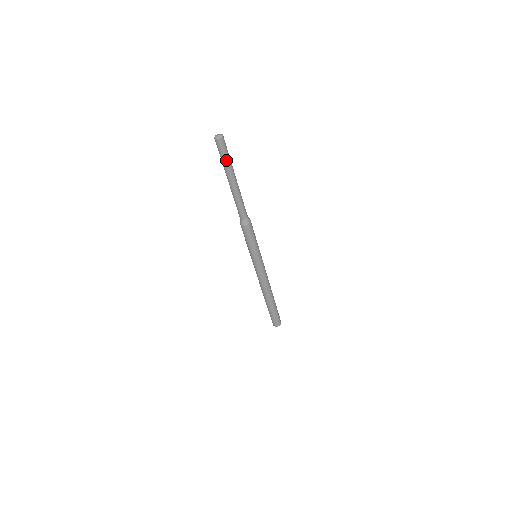
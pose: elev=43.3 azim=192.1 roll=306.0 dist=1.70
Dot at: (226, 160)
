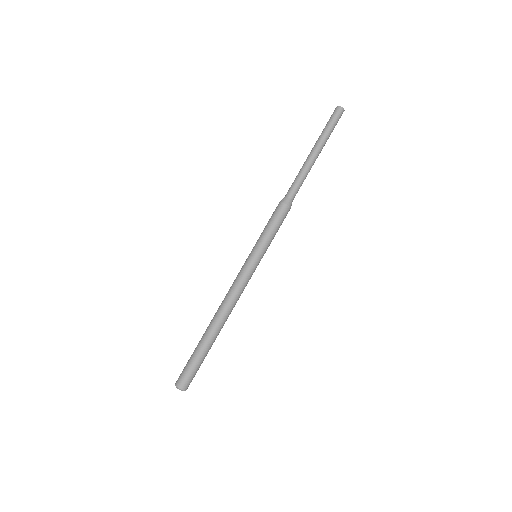
Dot at: (331, 129)
